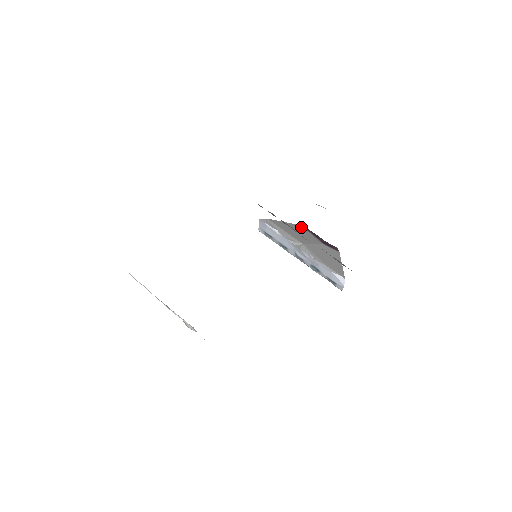
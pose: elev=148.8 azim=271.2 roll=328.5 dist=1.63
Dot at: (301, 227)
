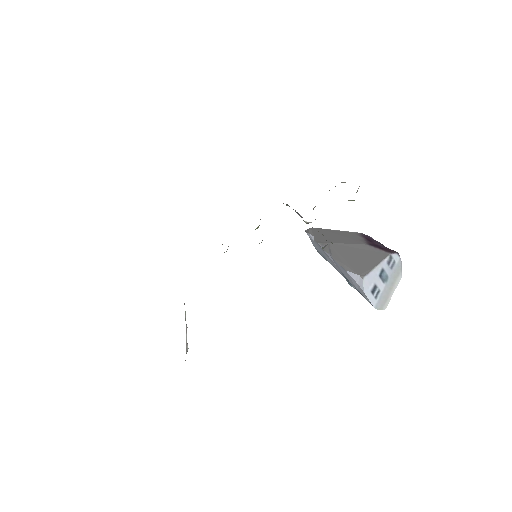
Dot at: (355, 233)
